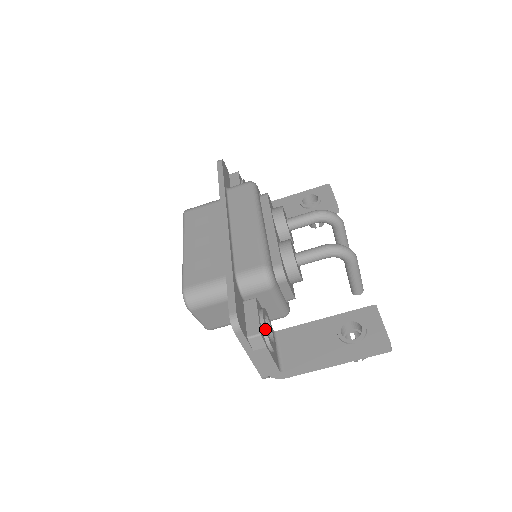
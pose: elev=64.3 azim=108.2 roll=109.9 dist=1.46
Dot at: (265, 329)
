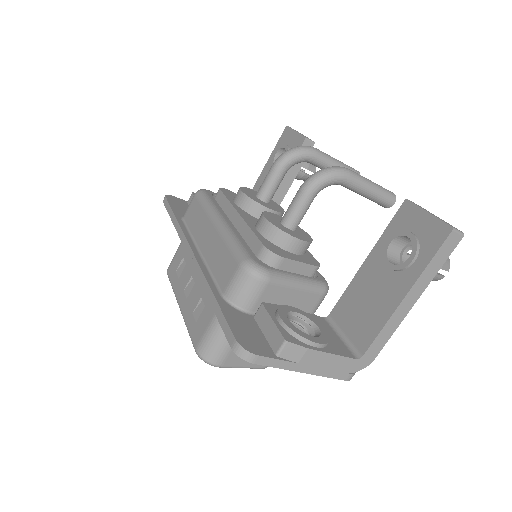
Dot at: (291, 330)
